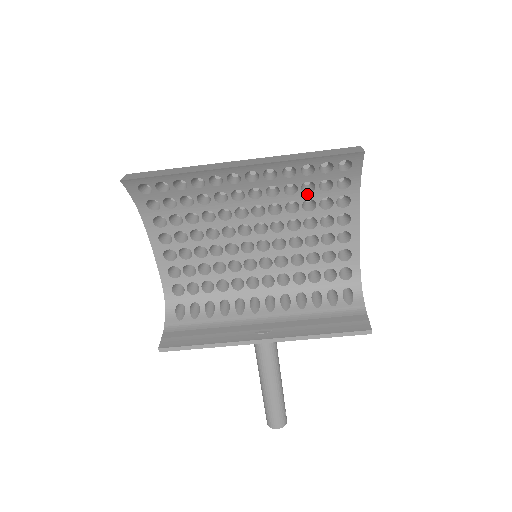
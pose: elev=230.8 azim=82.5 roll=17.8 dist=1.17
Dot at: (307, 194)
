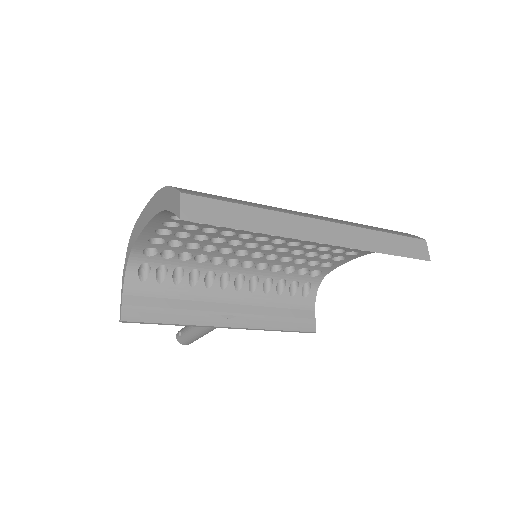
Dot at: occluded
